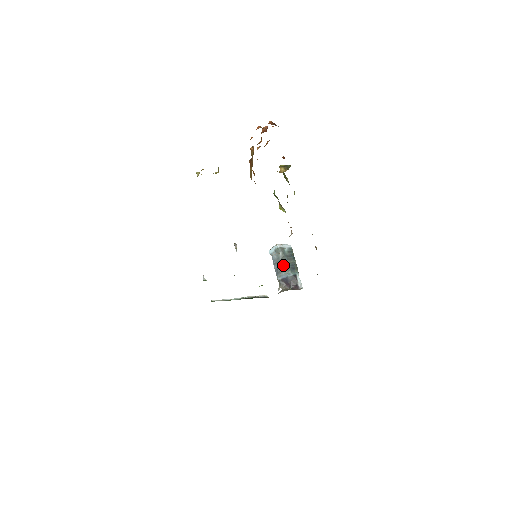
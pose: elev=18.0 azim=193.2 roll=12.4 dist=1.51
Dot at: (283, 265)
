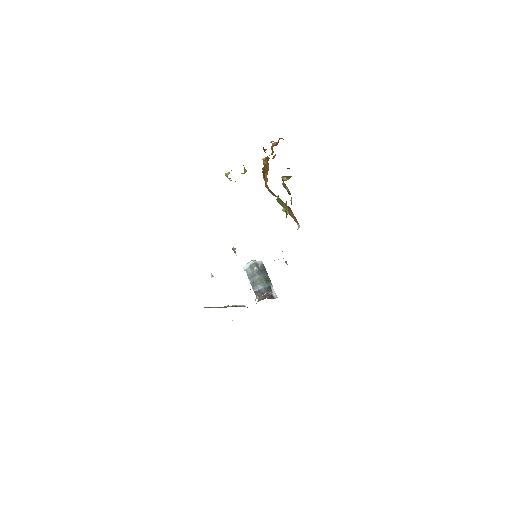
Dot at: (258, 278)
